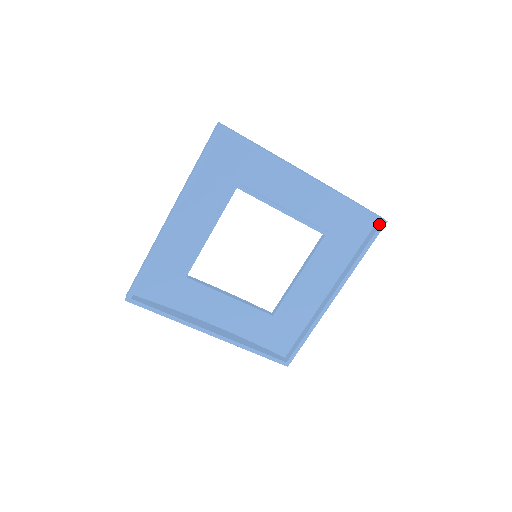
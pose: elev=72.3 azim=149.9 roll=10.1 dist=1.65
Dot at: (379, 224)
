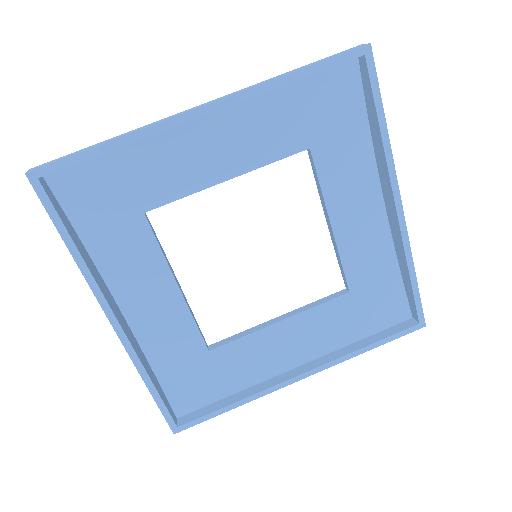
Dot at: (415, 323)
